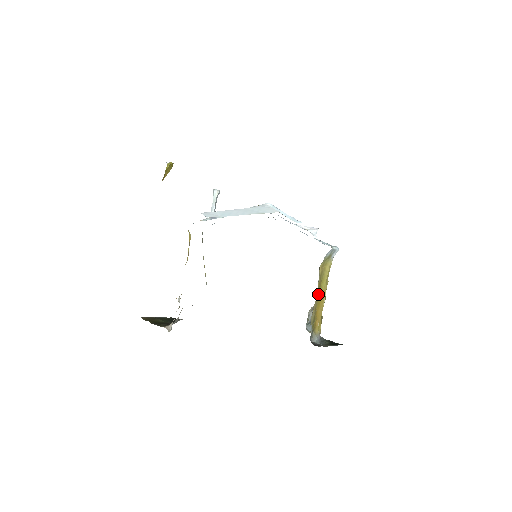
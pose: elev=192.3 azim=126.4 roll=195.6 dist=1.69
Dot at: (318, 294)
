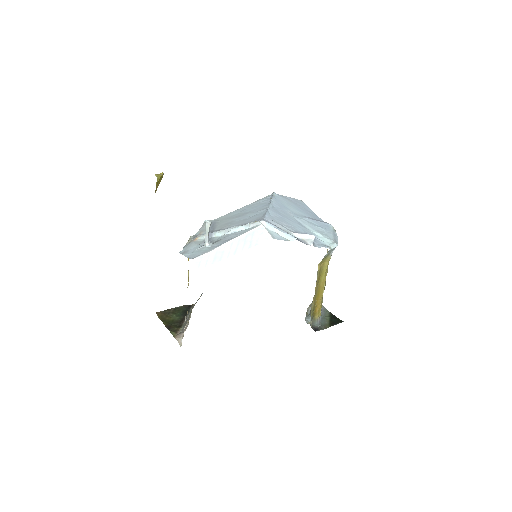
Dot at: (317, 287)
